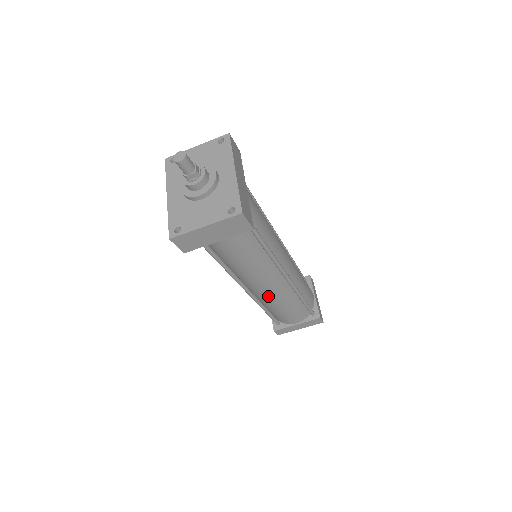
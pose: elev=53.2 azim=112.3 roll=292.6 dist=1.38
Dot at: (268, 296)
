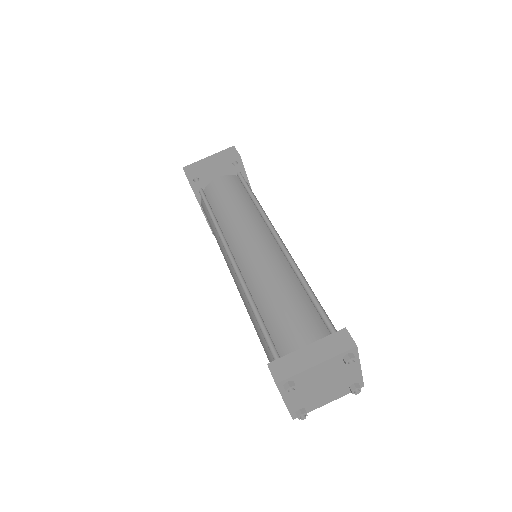
Dot at: (257, 267)
